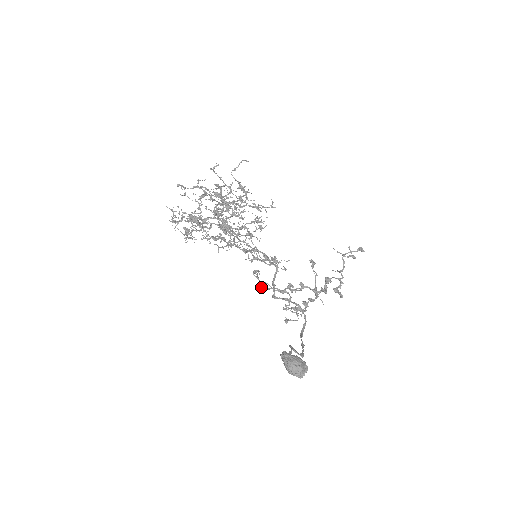
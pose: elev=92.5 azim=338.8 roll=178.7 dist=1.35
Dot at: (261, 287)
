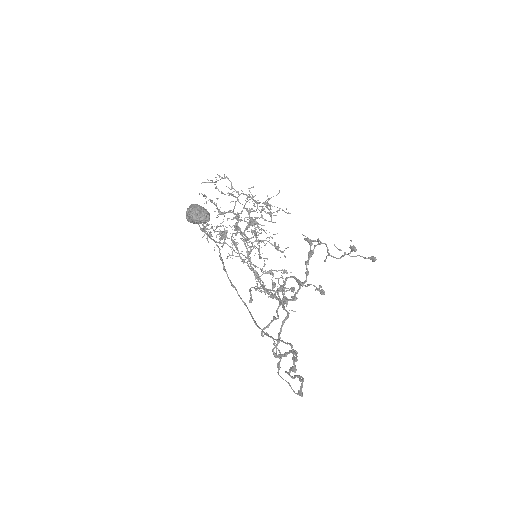
Dot at: occluded
